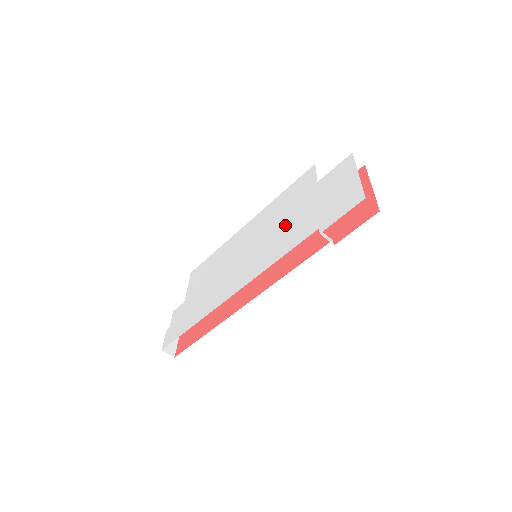
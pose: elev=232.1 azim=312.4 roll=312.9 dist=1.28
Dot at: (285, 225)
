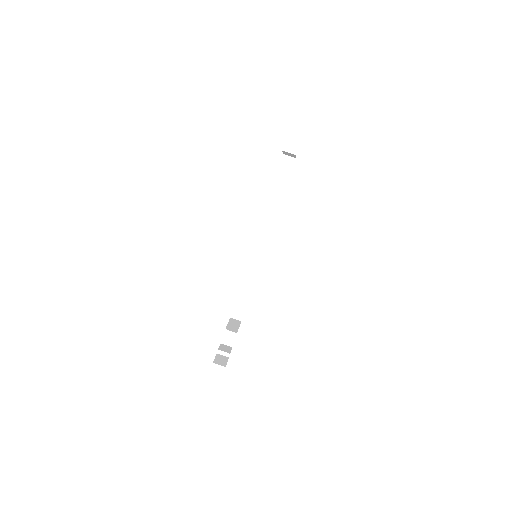
Dot at: occluded
